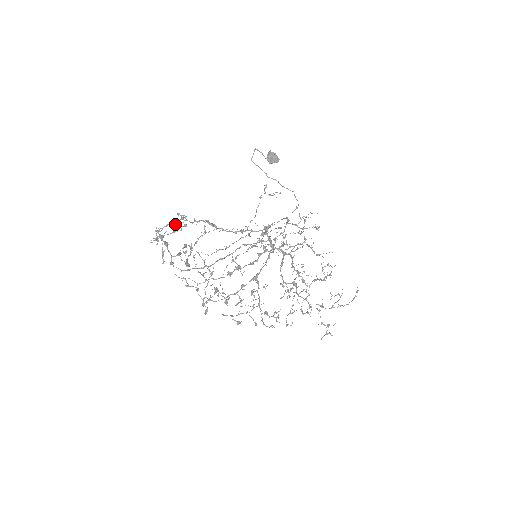
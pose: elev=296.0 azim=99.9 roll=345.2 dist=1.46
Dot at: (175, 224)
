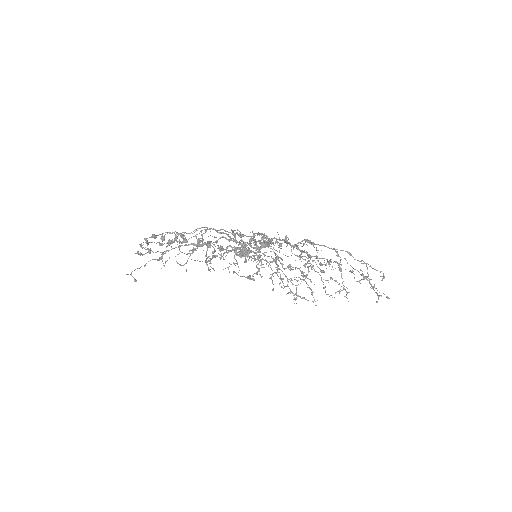
Dot at: (160, 244)
